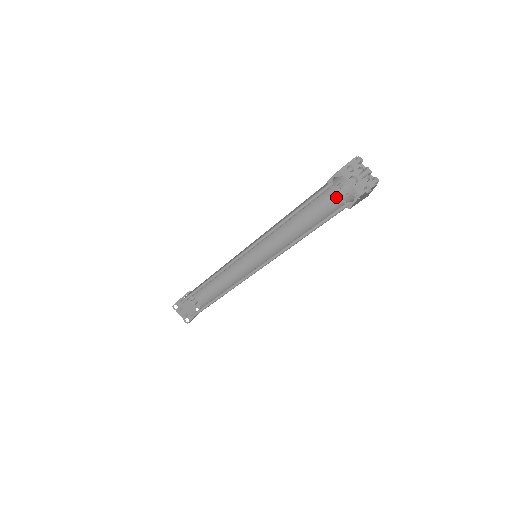
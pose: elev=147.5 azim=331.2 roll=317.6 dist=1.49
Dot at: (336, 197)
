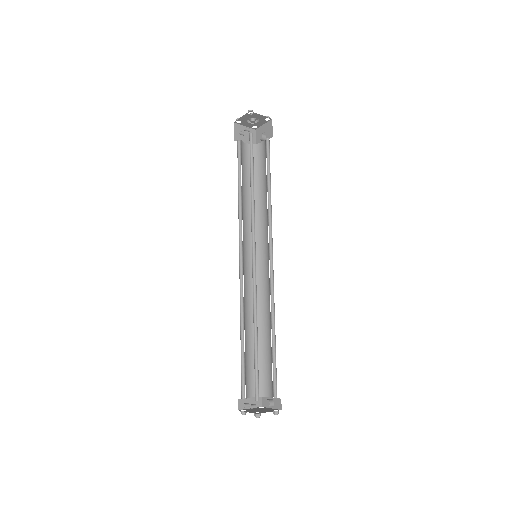
Dot at: (264, 156)
